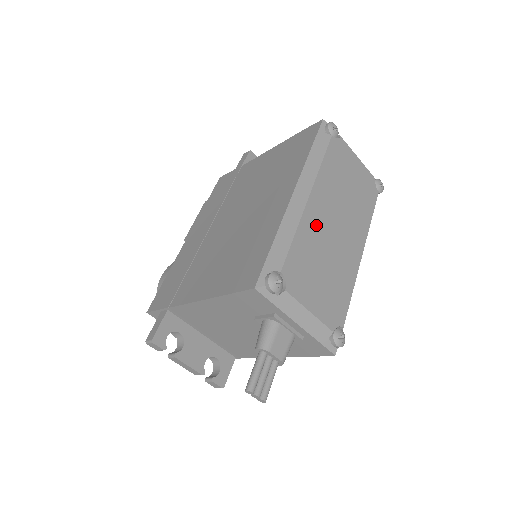
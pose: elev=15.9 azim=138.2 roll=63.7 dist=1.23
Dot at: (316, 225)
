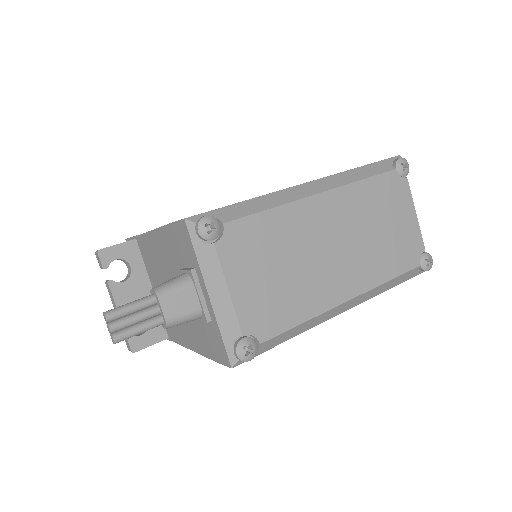
Dot at: (307, 223)
